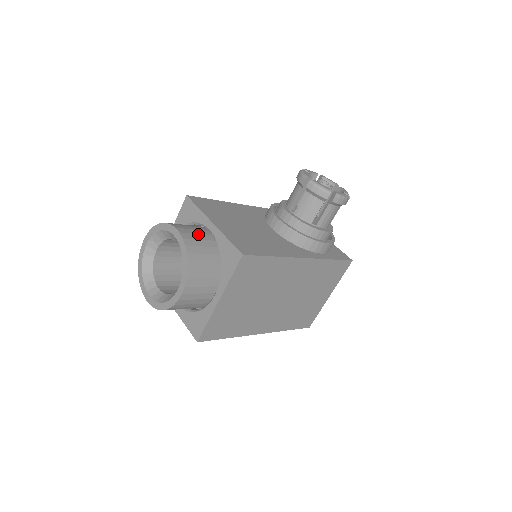
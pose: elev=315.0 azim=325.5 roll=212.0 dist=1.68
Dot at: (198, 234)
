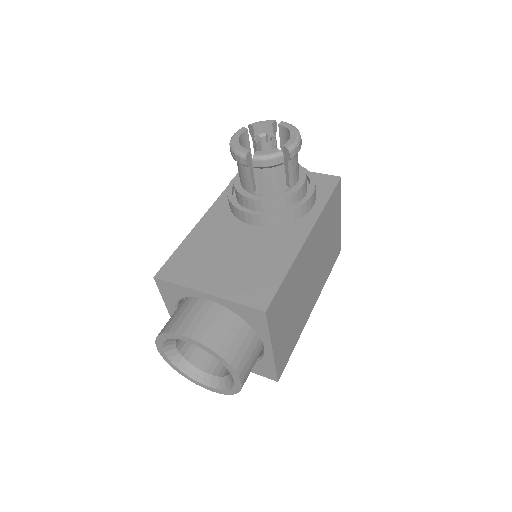
Dot at: (204, 317)
